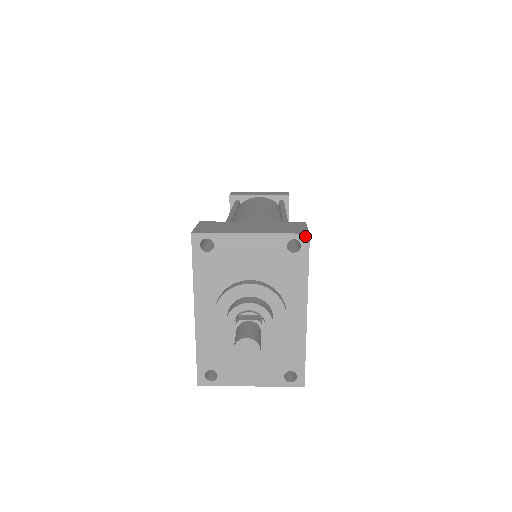
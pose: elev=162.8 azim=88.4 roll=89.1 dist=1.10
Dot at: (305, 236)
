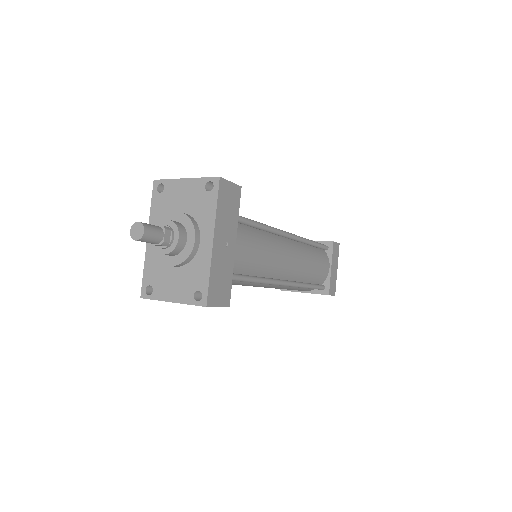
Dot at: (217, 179)
